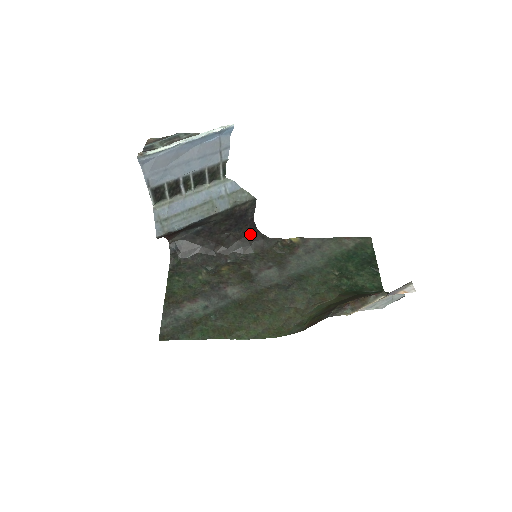
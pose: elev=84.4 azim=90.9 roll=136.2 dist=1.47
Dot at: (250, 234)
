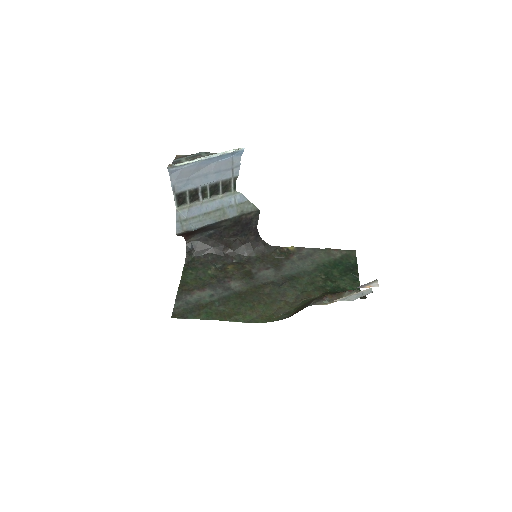
Dot at: (254, 240)
